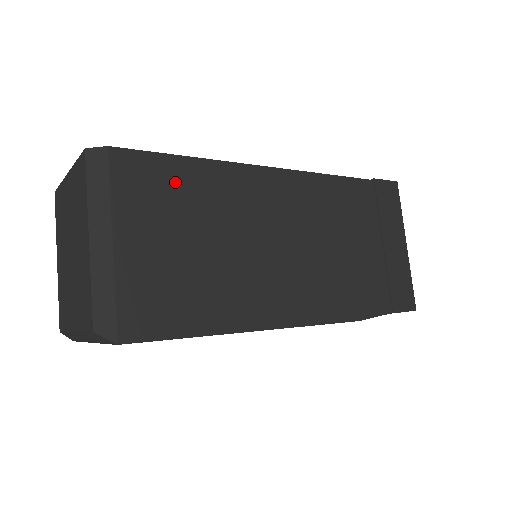
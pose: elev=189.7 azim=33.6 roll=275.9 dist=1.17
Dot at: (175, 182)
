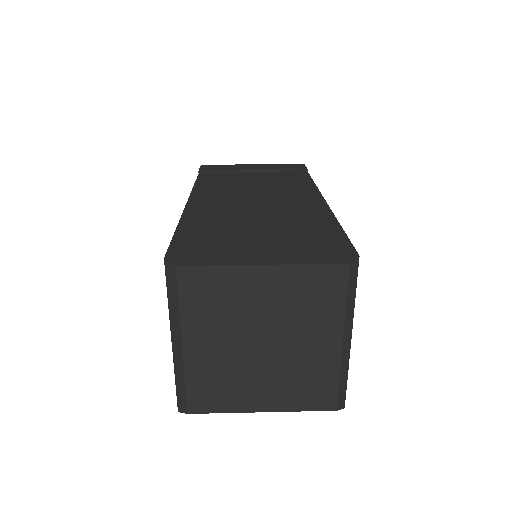
Dot at: occluded
